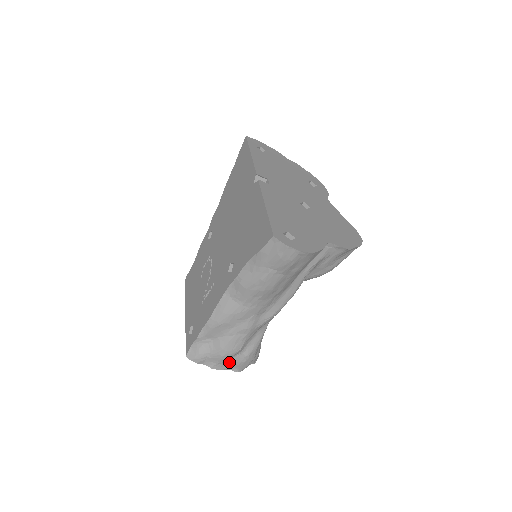
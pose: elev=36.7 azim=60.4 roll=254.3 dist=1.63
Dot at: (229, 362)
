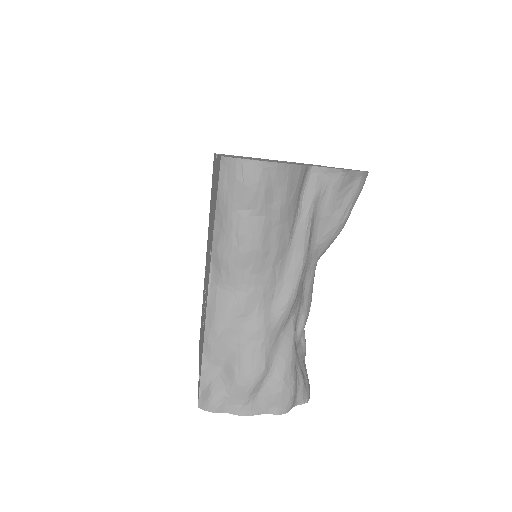
Dot at: (260, 399)
